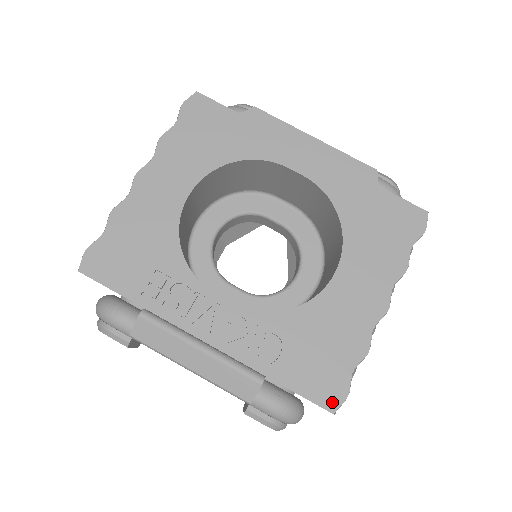
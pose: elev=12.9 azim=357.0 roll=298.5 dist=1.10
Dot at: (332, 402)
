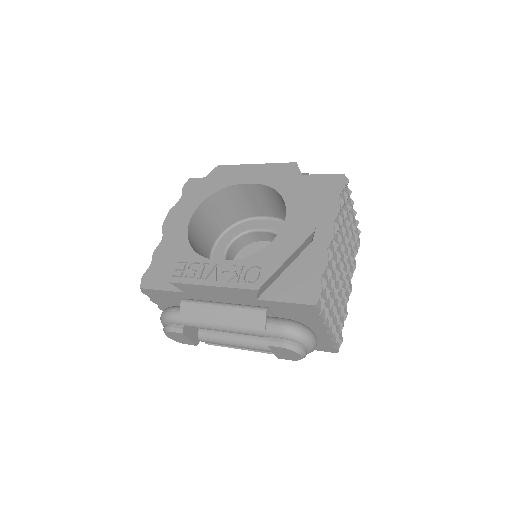
Dot at: (312, 299)
